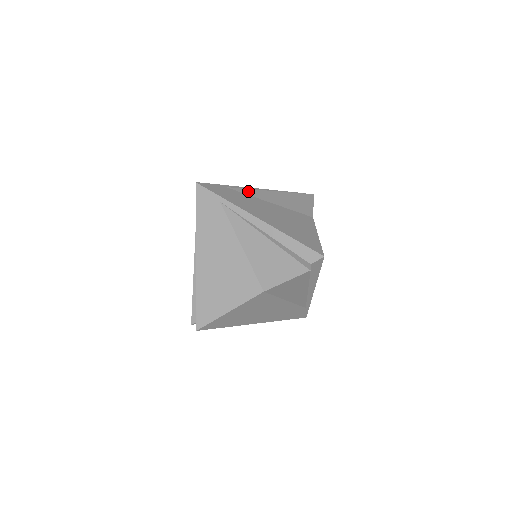
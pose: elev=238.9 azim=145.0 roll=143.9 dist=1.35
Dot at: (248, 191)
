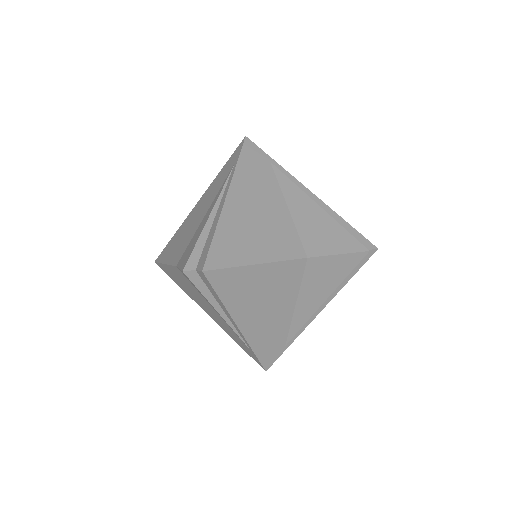
Dot at: occluded
